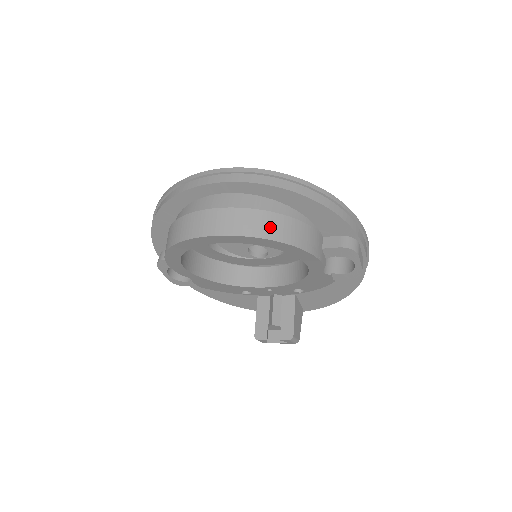
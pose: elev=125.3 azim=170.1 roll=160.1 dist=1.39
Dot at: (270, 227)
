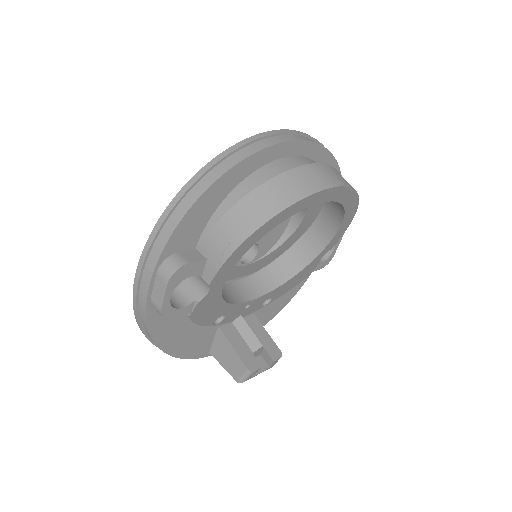
Dot at: occluded
